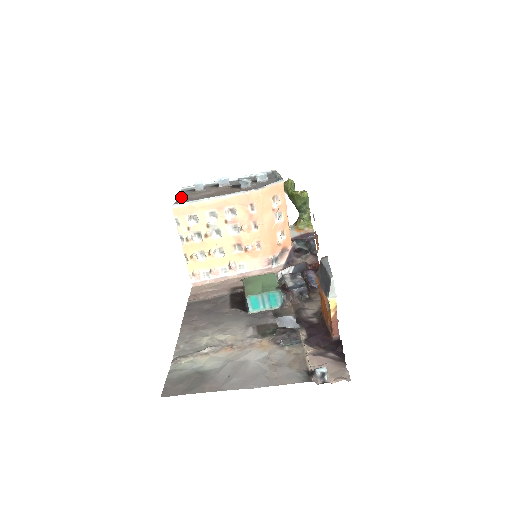
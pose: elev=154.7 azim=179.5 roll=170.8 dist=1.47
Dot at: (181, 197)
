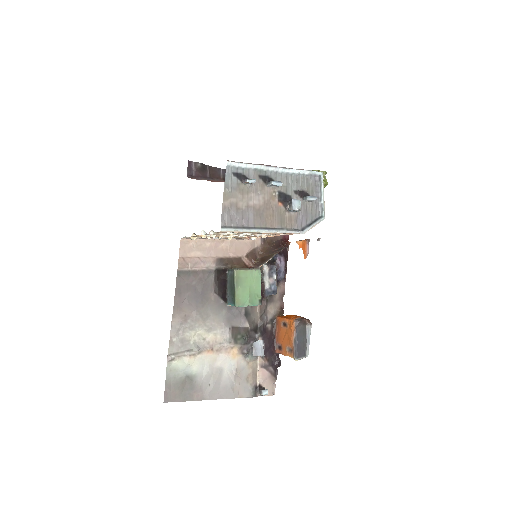
Dot at: (227, 196)
